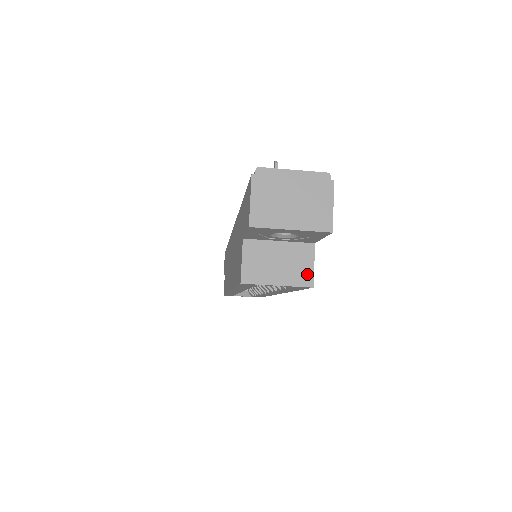
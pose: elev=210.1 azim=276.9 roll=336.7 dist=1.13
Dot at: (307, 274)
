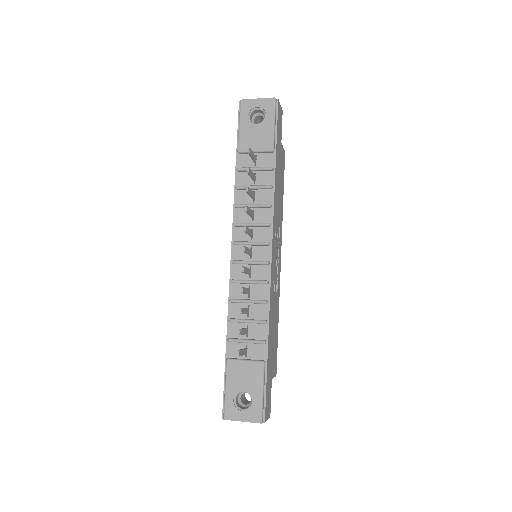
Dot at: occluded
